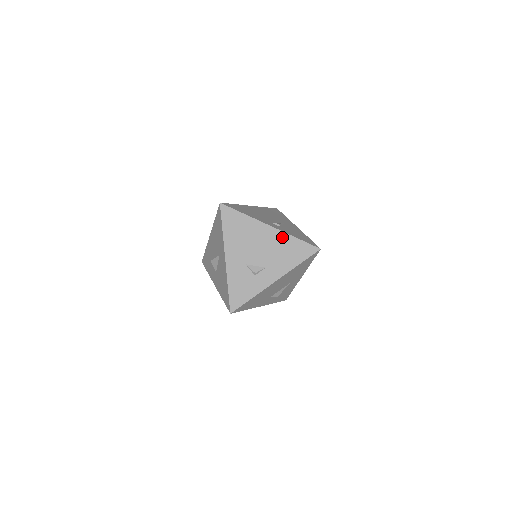
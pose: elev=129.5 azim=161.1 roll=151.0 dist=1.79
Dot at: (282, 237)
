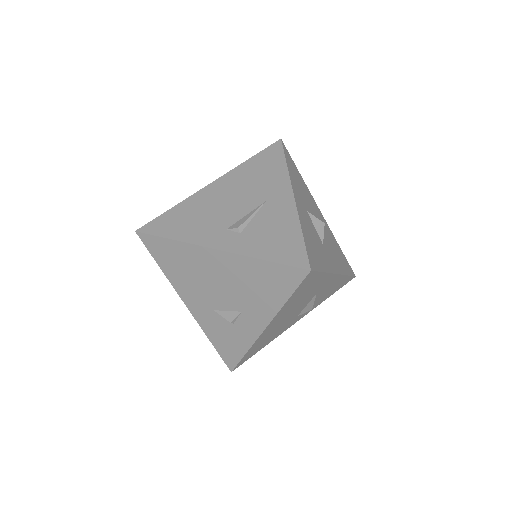
Dot at: (240, 263)
